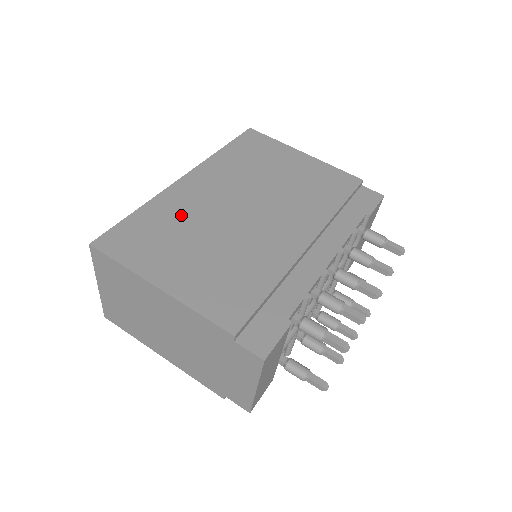
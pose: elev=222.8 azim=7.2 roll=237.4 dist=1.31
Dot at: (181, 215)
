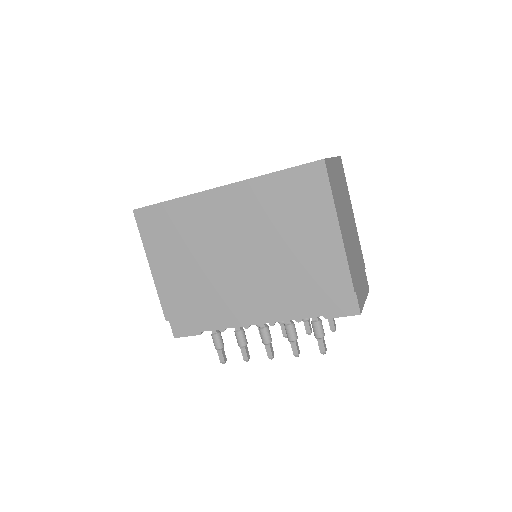
Dot at: (193, 225)
